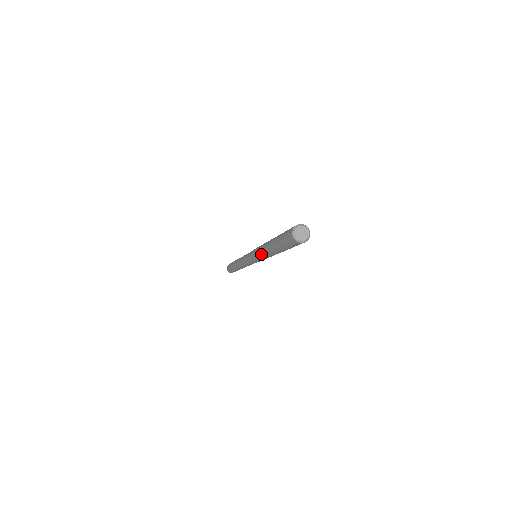
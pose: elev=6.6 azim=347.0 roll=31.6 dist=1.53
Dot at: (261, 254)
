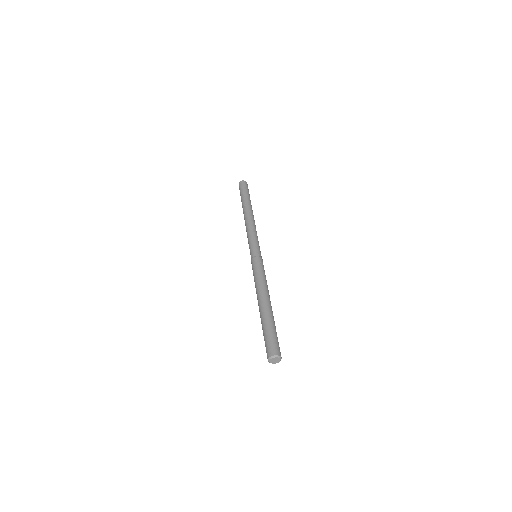
Dot at: occluded
